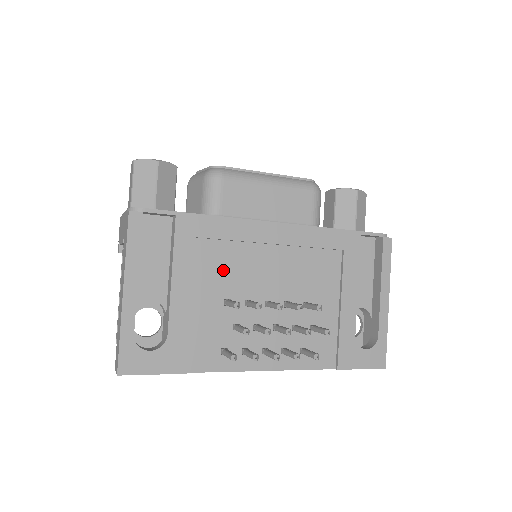
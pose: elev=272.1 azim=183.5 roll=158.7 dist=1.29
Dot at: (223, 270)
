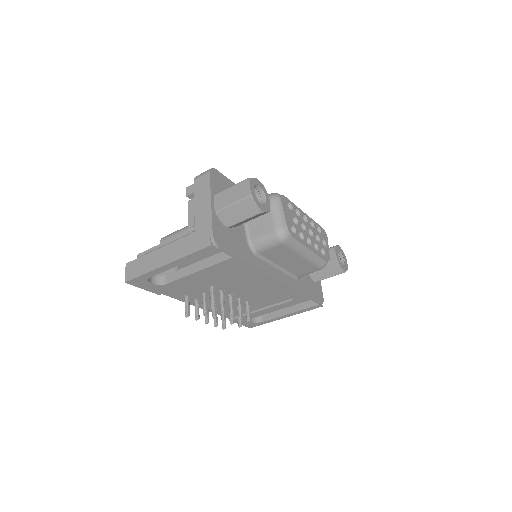
Dot at: (227, 278)
